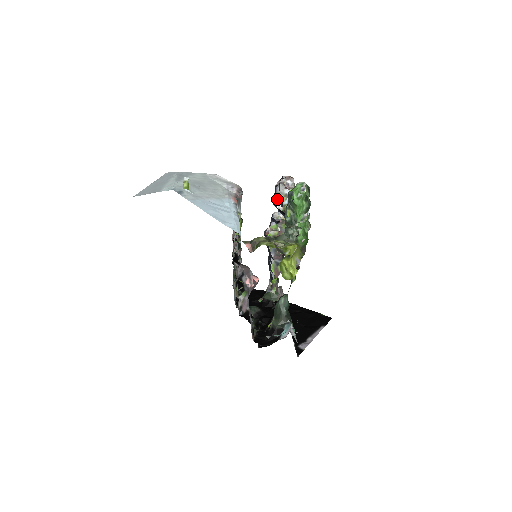
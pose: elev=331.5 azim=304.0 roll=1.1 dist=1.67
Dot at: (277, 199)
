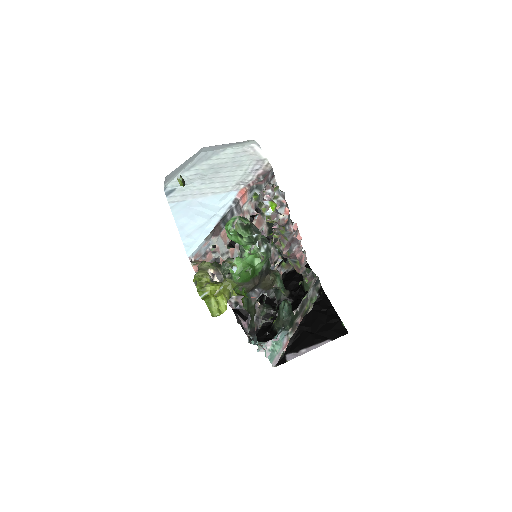
Dot at: (259, 208)
